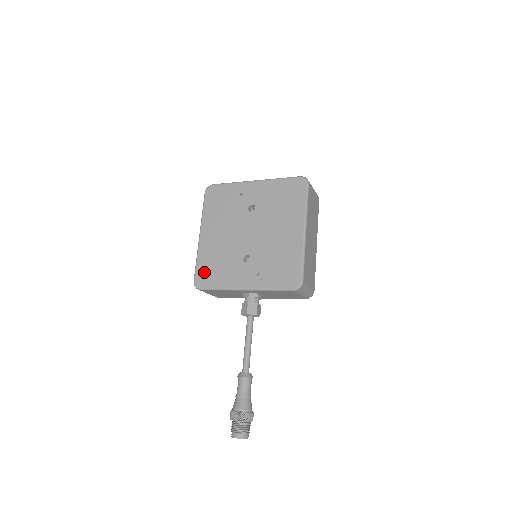
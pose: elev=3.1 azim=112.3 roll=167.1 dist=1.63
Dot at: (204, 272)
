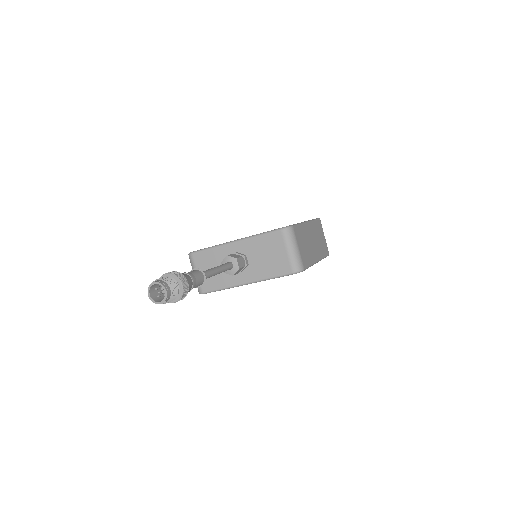
Dot at: occluded
